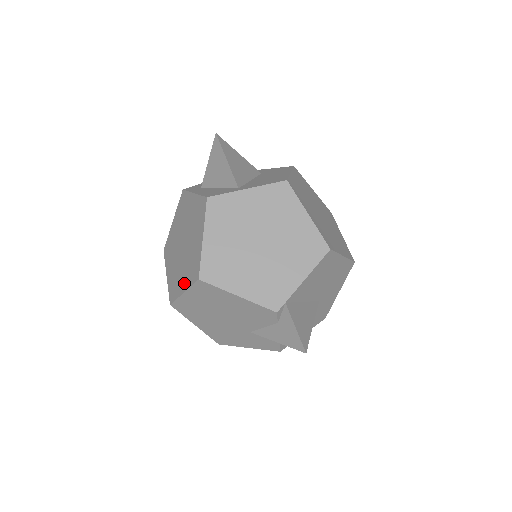
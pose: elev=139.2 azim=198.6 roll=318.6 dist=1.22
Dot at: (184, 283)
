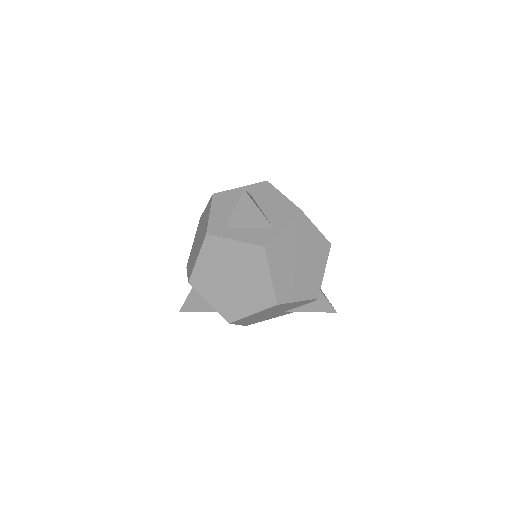
Dot at: (251, 308)
